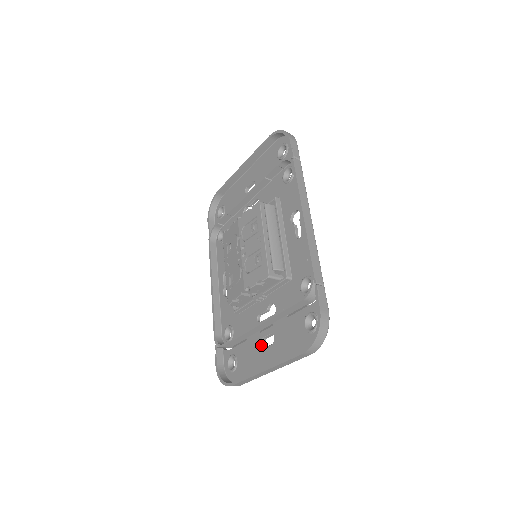
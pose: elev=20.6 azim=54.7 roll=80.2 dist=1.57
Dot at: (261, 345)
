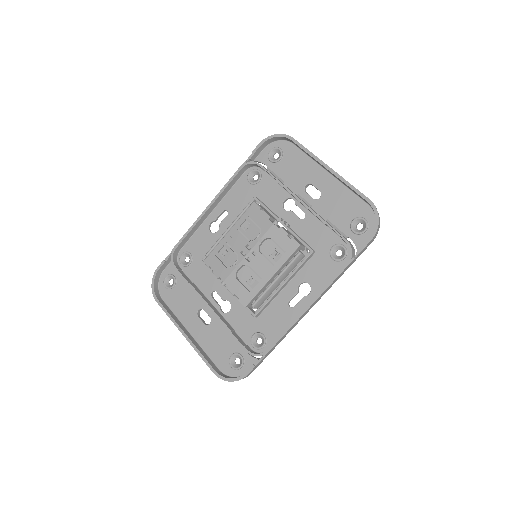
Dot at: (198, 311)
